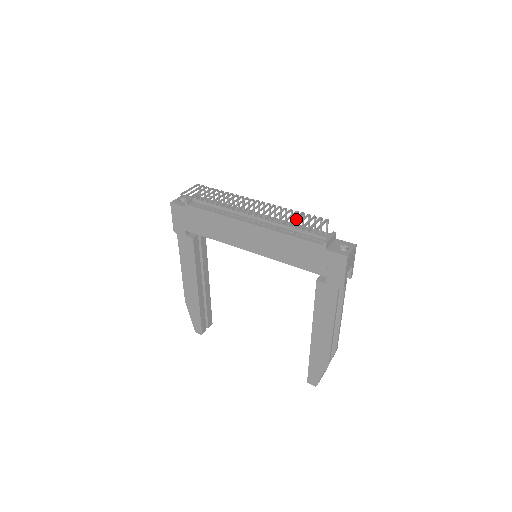
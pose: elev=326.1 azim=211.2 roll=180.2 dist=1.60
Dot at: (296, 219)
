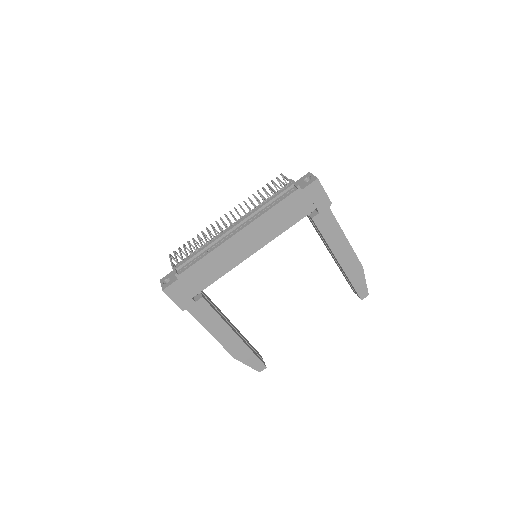
Dot at: (267, 192)
